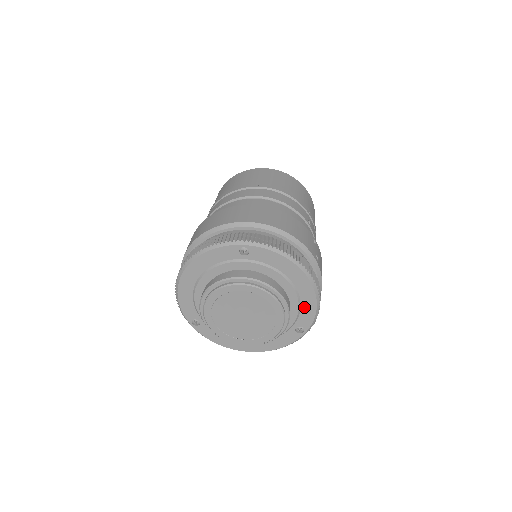
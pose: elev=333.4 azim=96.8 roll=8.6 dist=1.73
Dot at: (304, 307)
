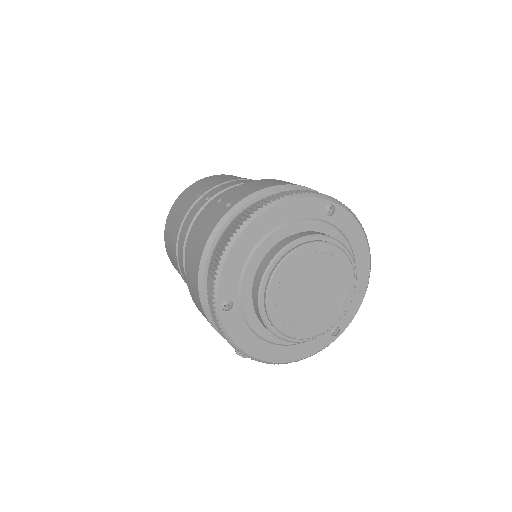
Dot at: (352, 299)
